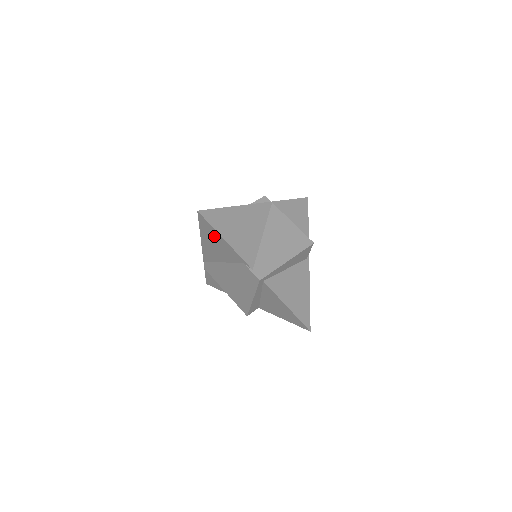
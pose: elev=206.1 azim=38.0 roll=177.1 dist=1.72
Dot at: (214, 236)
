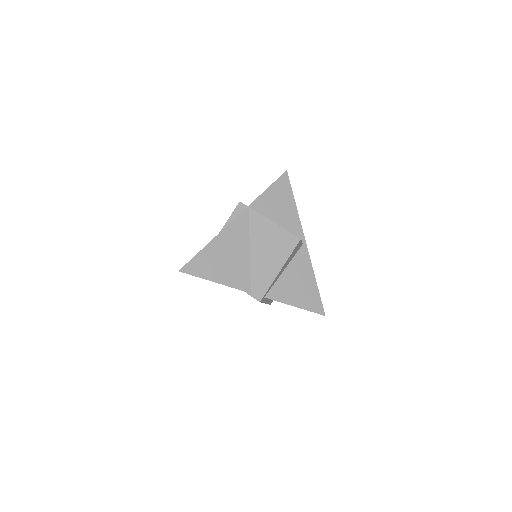
Dot at: occluded
